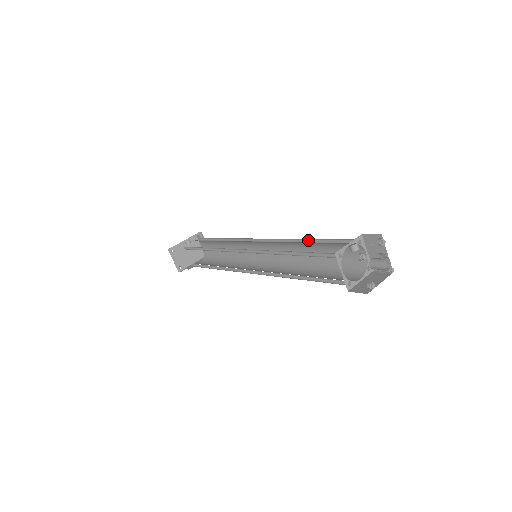
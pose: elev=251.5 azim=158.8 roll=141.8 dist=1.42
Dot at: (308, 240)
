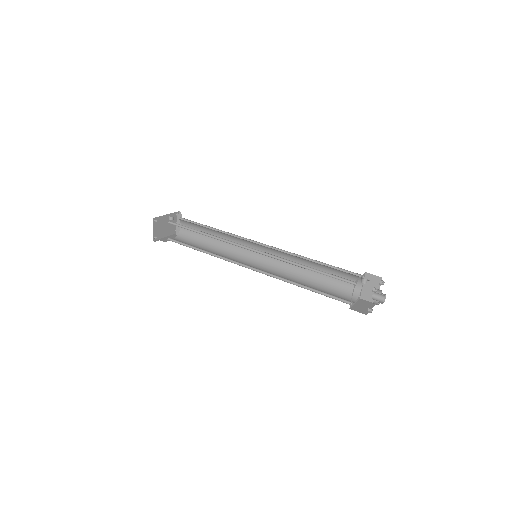
Dot at: (314, 261)
